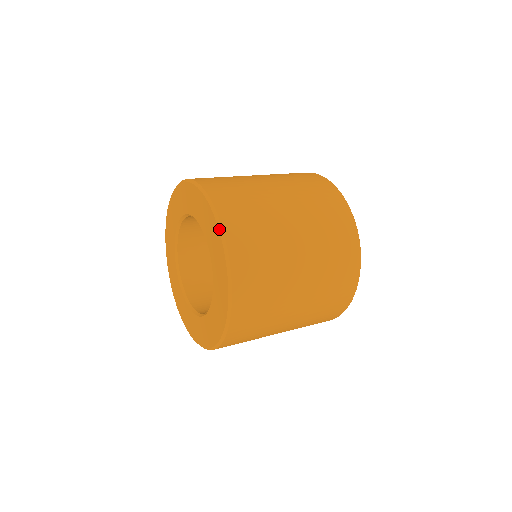
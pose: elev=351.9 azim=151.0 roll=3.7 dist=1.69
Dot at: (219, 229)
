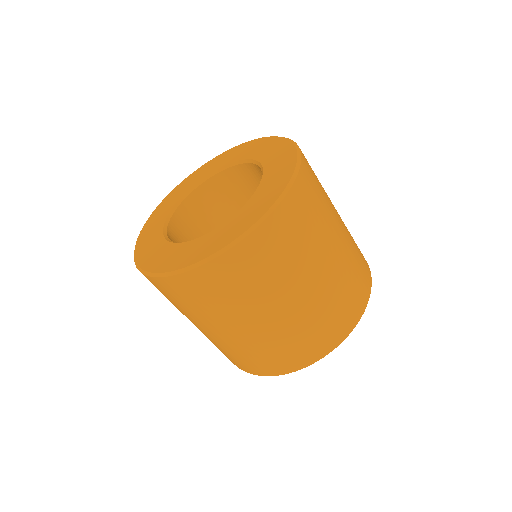
Dot at: (291, 179)
